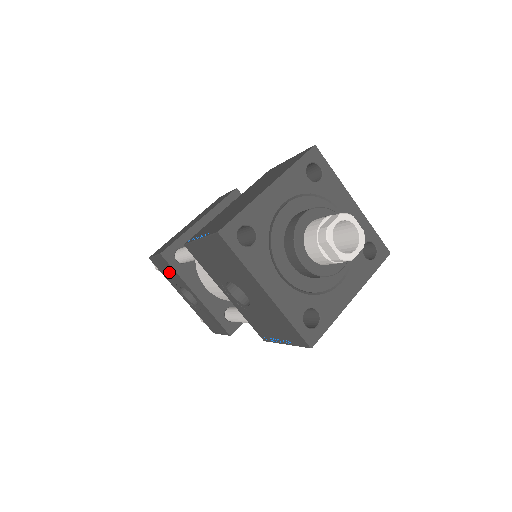
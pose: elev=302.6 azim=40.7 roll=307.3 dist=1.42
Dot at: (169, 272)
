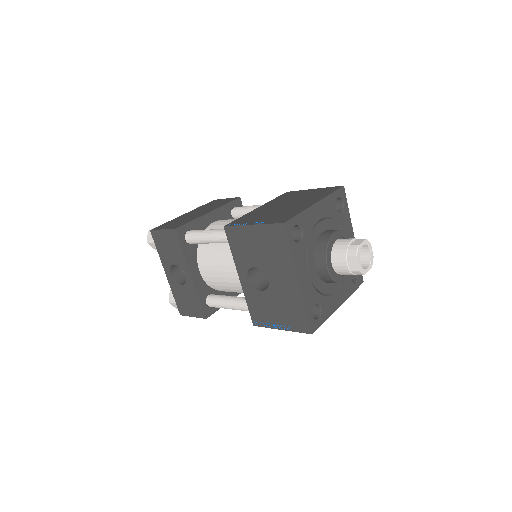
Dot at: (171, 248)
